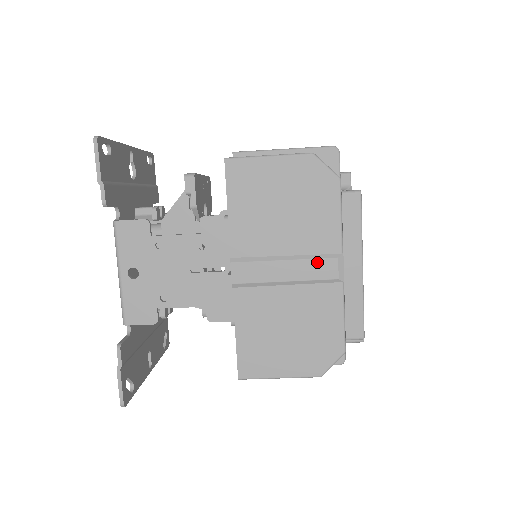
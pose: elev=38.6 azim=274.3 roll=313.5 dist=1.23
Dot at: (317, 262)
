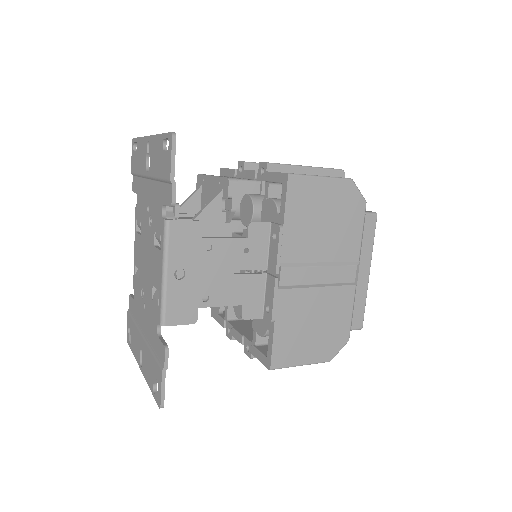
Dot at: (343, 268)
